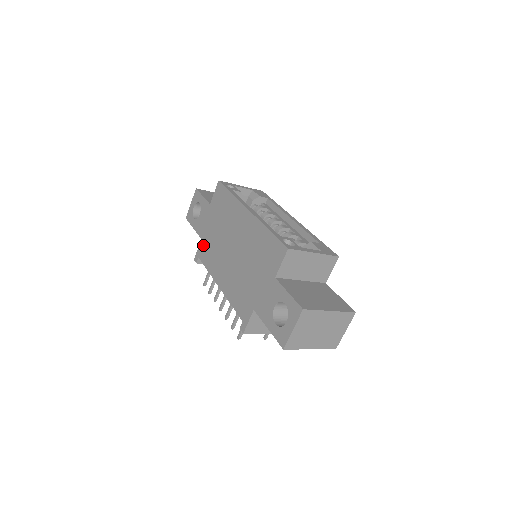
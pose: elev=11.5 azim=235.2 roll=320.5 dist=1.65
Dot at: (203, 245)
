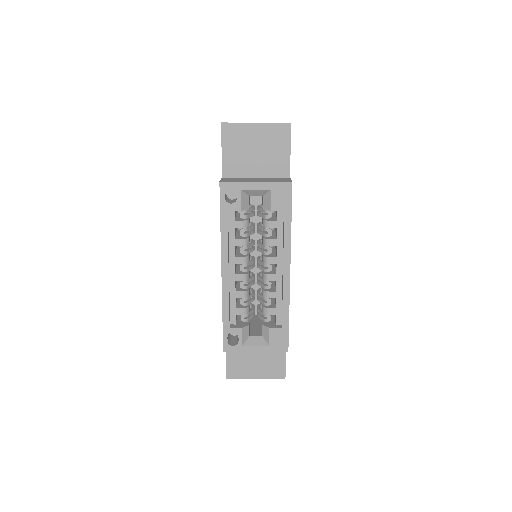
Dot at: occluded
